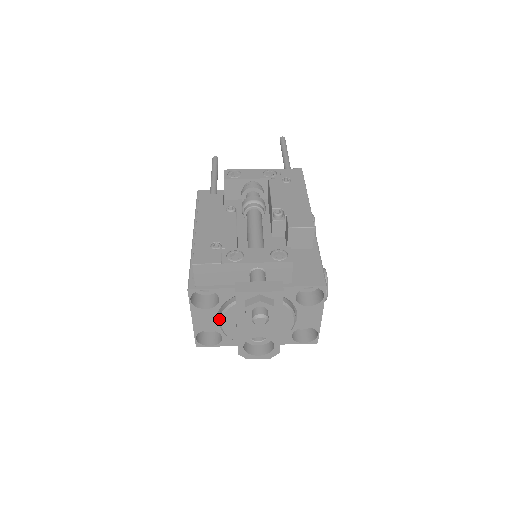
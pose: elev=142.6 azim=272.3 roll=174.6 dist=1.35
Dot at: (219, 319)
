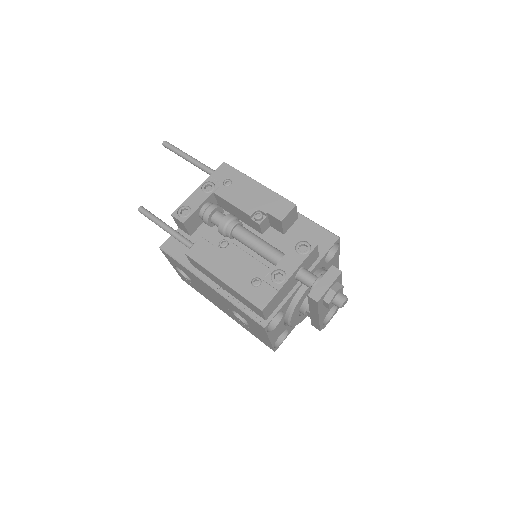
Dot at: (288, 323)
